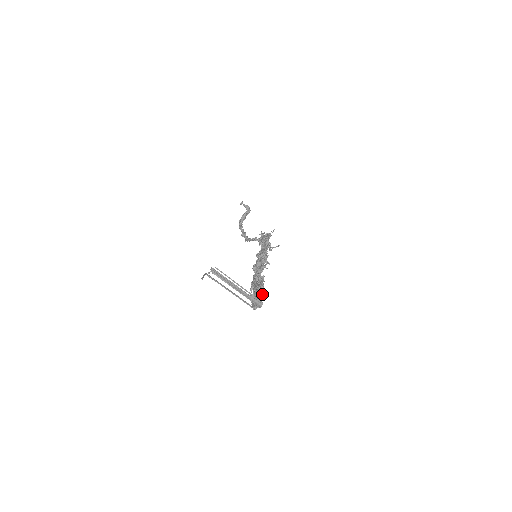
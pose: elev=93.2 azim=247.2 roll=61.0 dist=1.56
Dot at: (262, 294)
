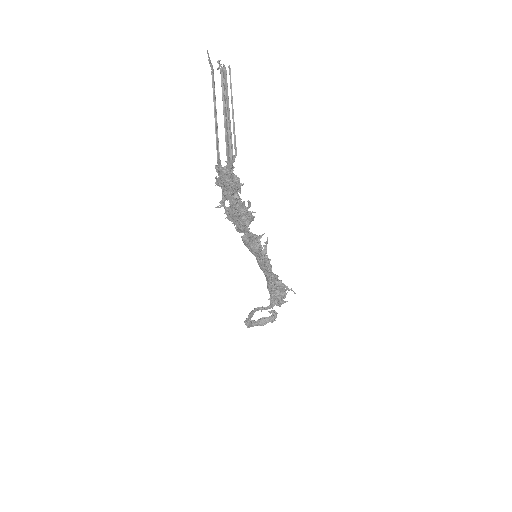
Dot at: (240, 183)
